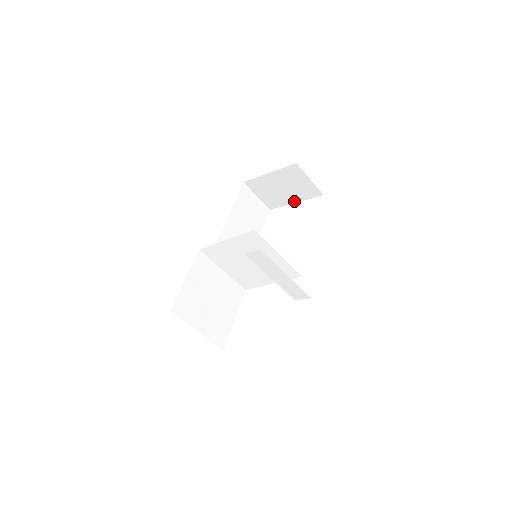
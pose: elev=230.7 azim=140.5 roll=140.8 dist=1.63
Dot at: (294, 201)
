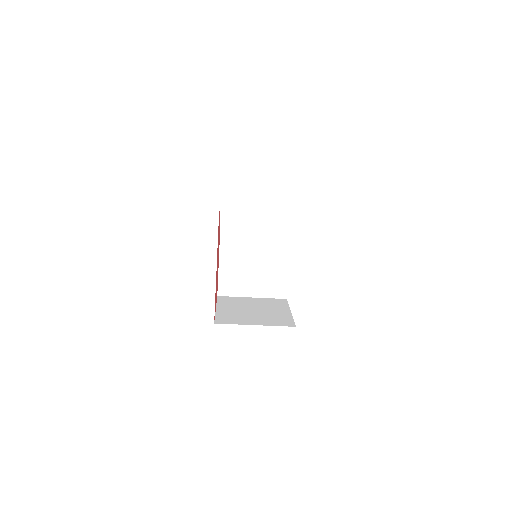
Dot at: occluded
